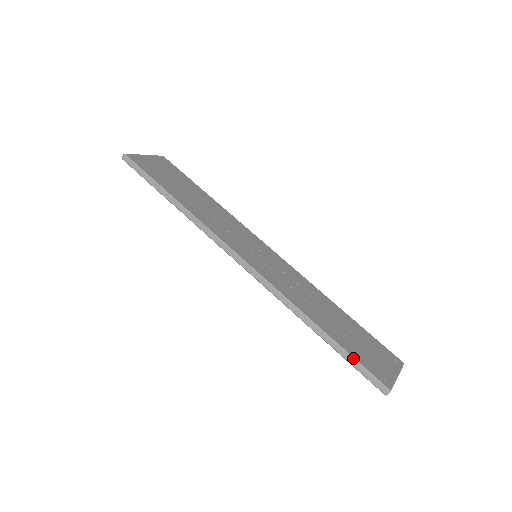
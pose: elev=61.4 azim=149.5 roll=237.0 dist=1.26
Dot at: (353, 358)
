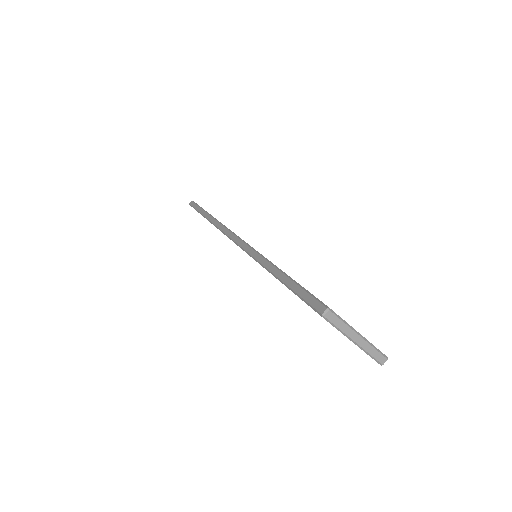
Dot at: (298, 284)
